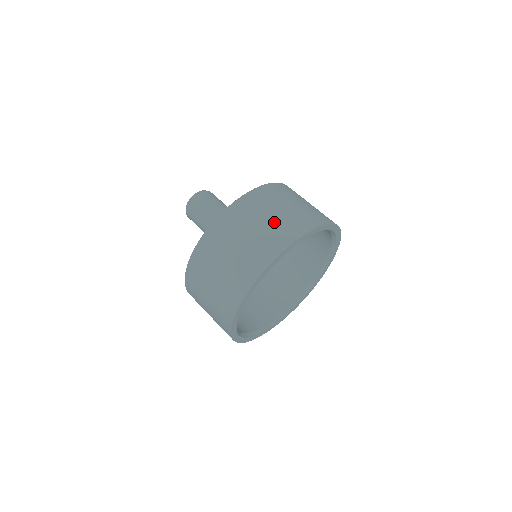
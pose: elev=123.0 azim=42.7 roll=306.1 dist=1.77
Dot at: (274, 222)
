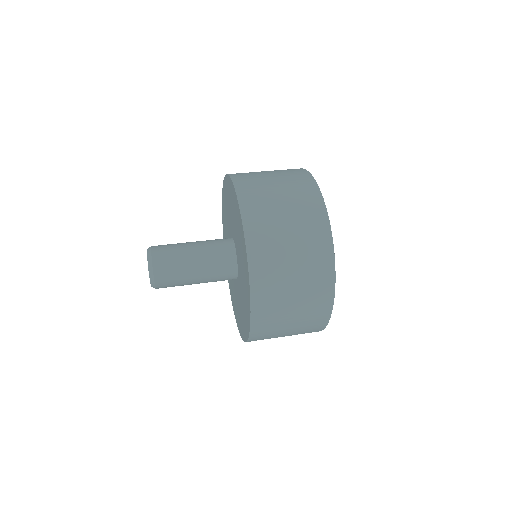
Dot at: (276, 171)
